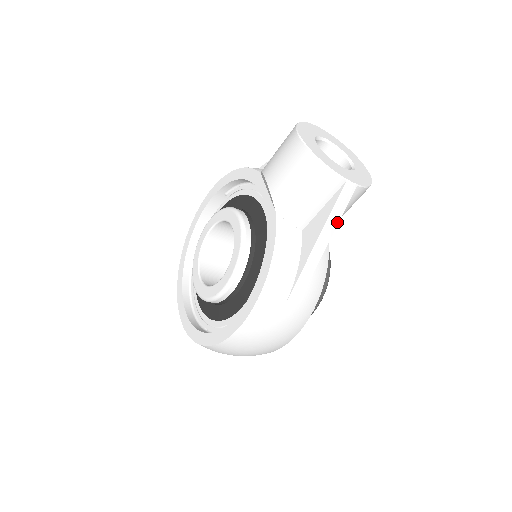
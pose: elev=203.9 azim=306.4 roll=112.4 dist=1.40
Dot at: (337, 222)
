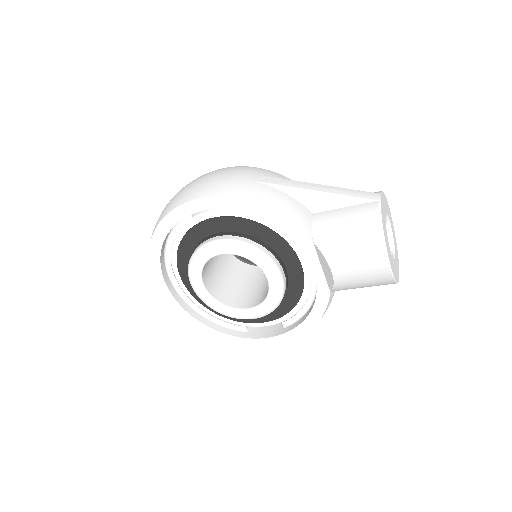
Dot at: occluded
